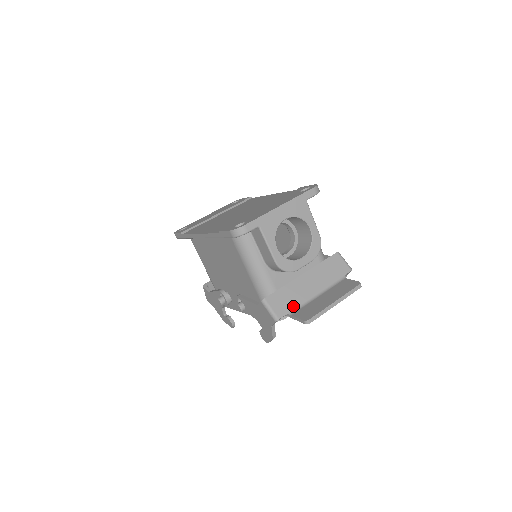
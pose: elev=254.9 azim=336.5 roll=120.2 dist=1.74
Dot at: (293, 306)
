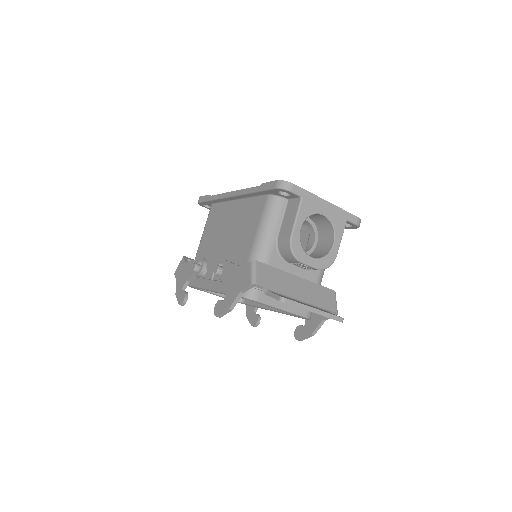
Dot at: (274, 288)
